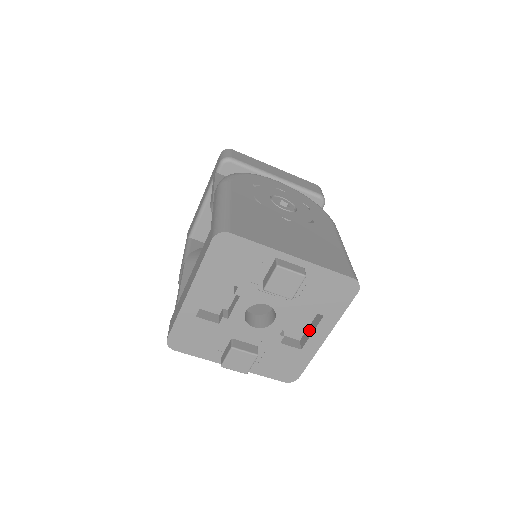
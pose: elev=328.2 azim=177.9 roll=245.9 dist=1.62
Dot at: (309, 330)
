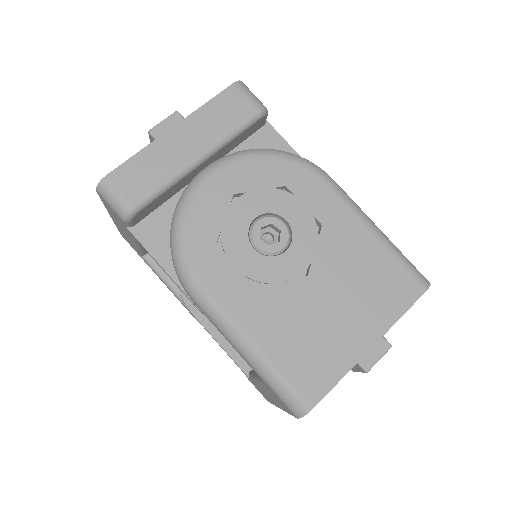
Dot at: occluded
